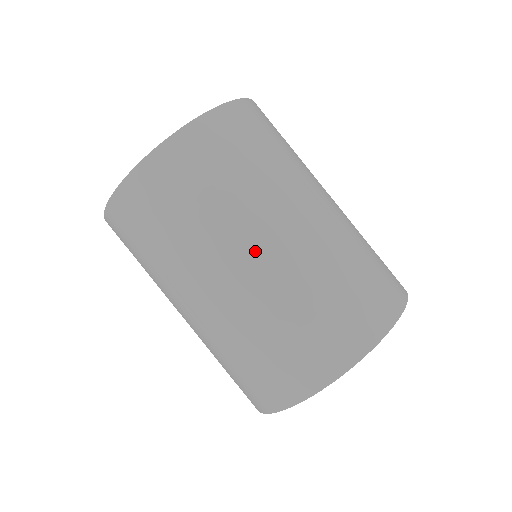
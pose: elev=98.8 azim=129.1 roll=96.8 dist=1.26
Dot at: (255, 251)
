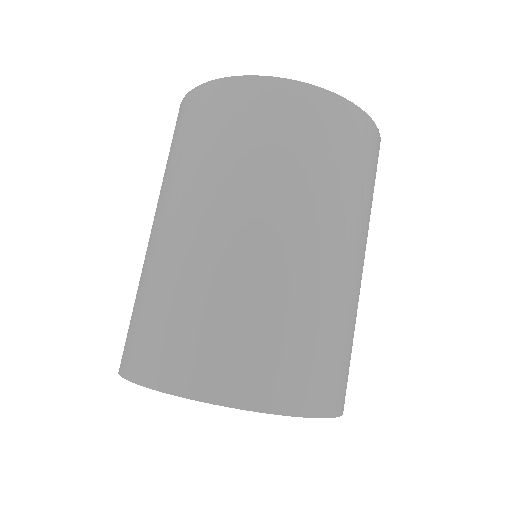
Dot at: (251, 225)
